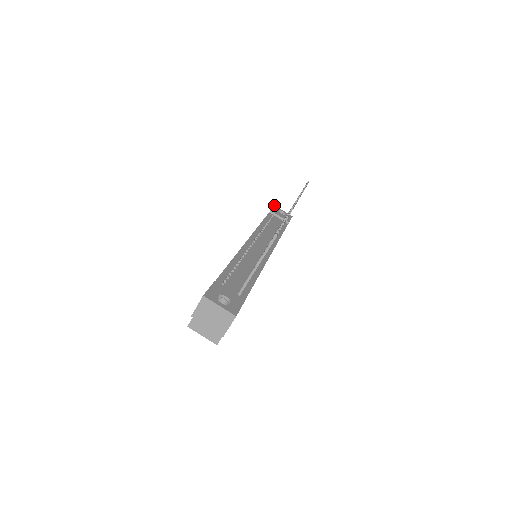
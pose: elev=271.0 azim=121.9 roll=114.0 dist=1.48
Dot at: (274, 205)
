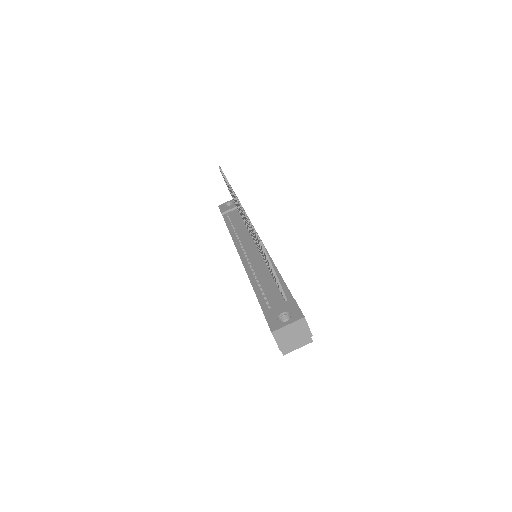
Dot at: (218, 206)
